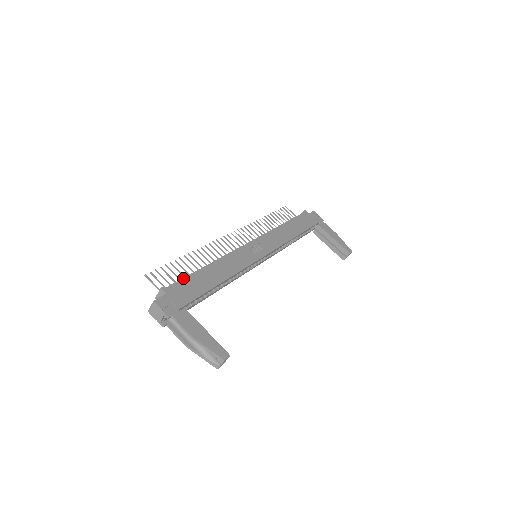
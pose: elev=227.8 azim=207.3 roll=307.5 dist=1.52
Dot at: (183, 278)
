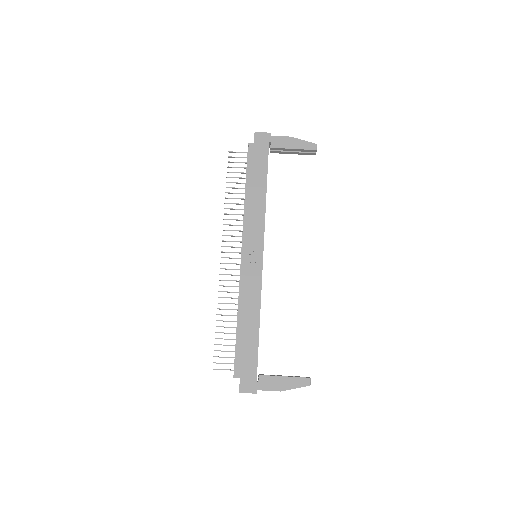
Dot at: (237, 353)
